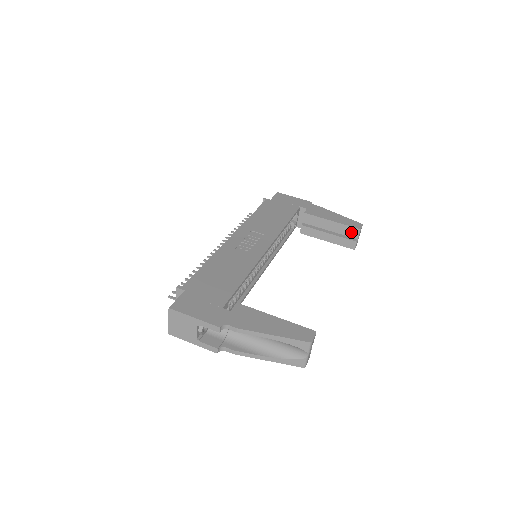
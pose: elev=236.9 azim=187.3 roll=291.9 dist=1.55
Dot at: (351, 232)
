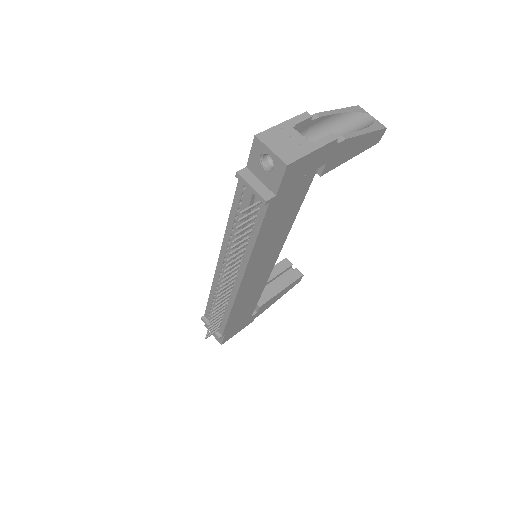
Dot at: (285, 265)
